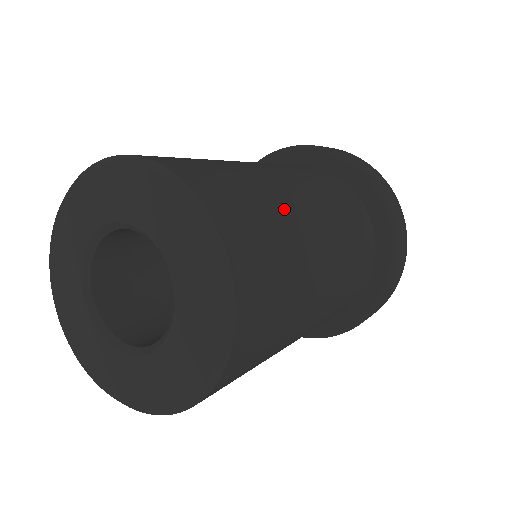
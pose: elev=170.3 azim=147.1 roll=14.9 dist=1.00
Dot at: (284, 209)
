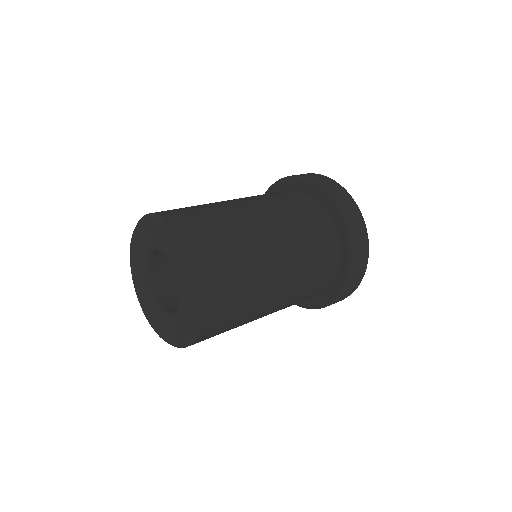
Dot at: (214, 205)
